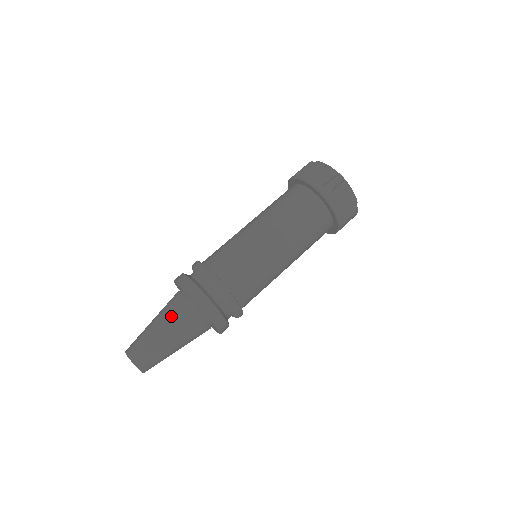
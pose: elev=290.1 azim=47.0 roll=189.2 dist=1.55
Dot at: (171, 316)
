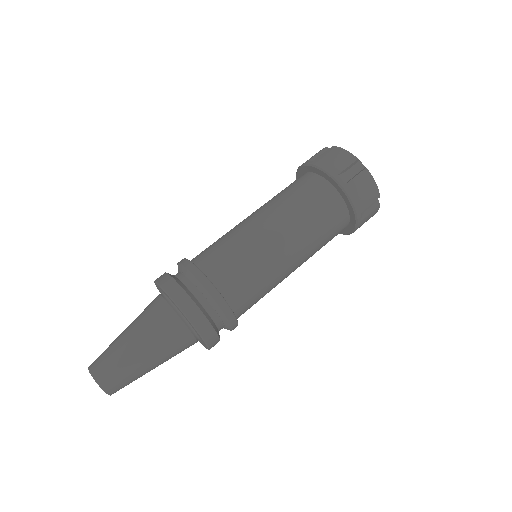
Dot at: (140, 314)
